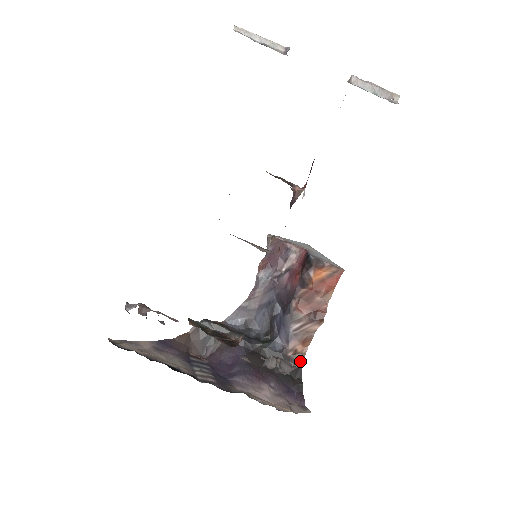
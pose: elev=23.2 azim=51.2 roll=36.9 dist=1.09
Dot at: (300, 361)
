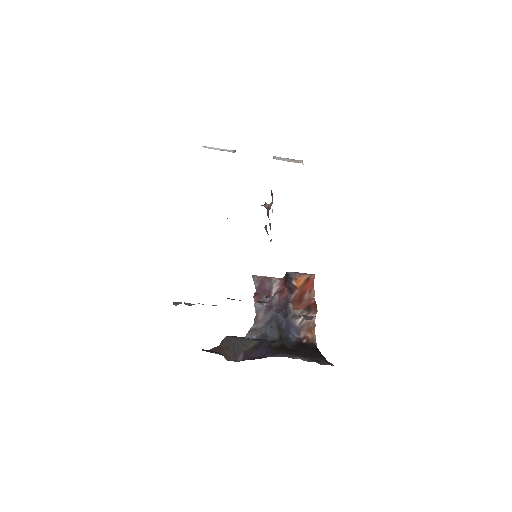
Dot at: (314, 344)
